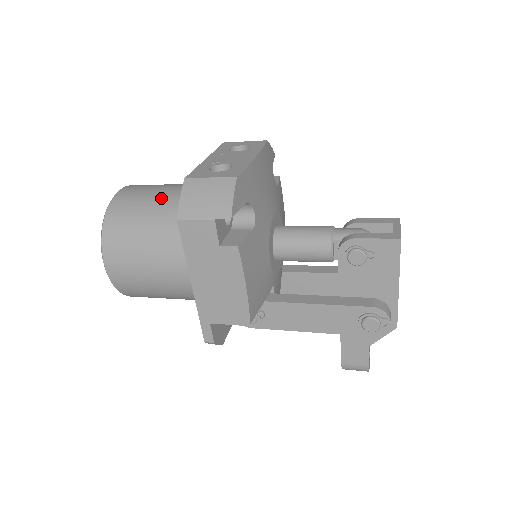
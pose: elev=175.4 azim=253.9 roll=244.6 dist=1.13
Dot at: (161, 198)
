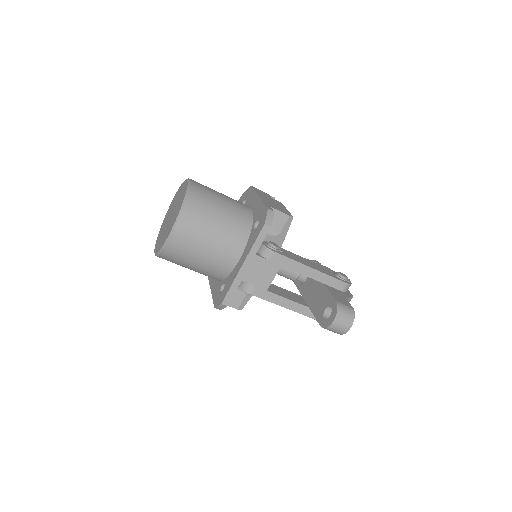
Dot at: occluded
